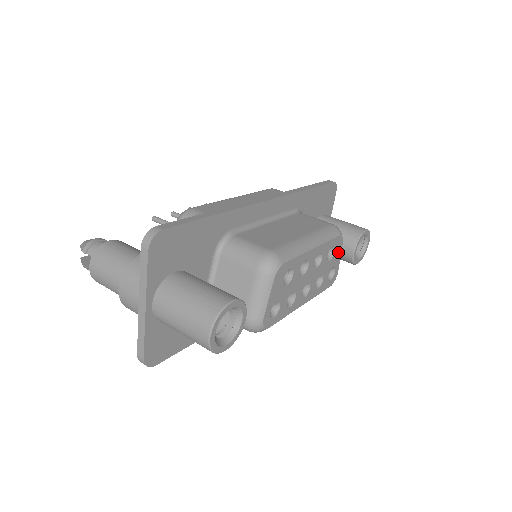
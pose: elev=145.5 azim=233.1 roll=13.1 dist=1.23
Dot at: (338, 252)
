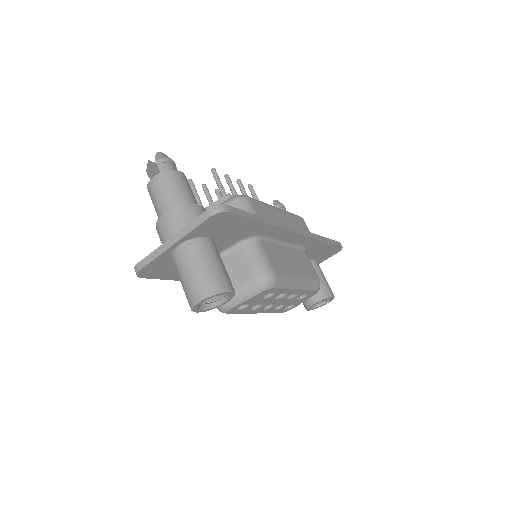
Dot at: (306, 298)
